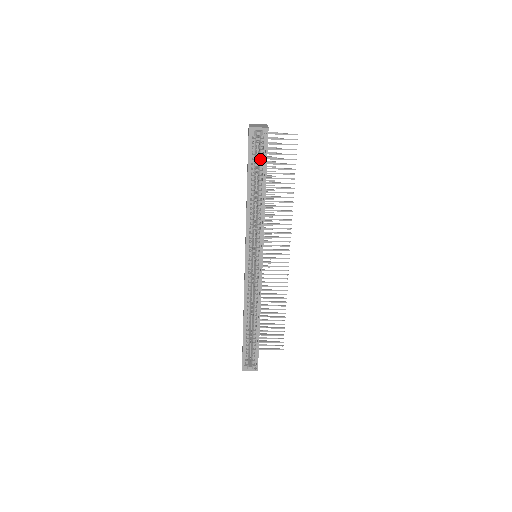
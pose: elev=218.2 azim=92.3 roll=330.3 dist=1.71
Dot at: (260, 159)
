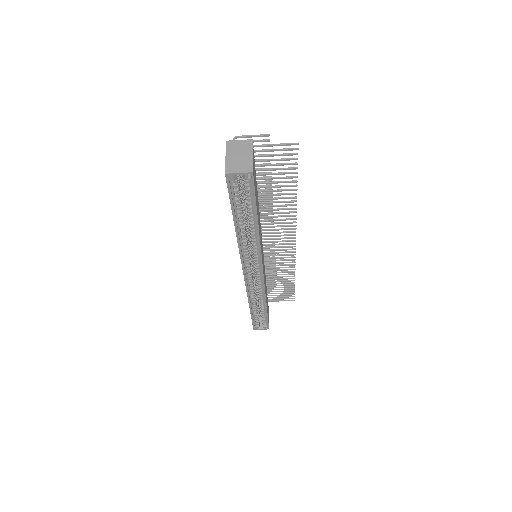
Dot at: (246, 197)
